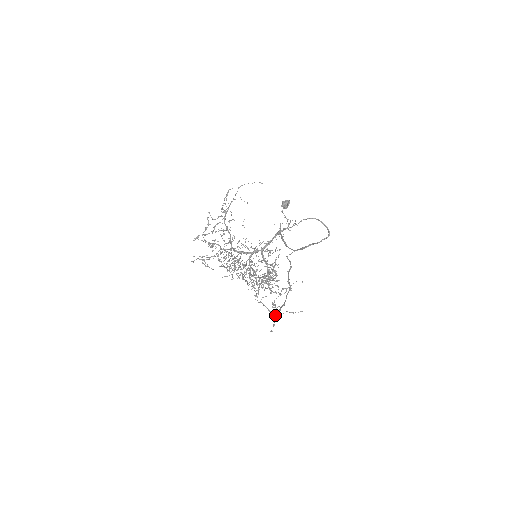
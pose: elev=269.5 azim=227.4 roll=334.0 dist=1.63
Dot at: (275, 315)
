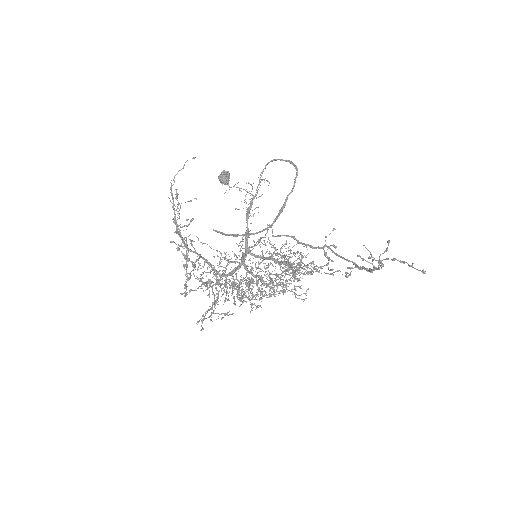
Dot at: (394, 258)
